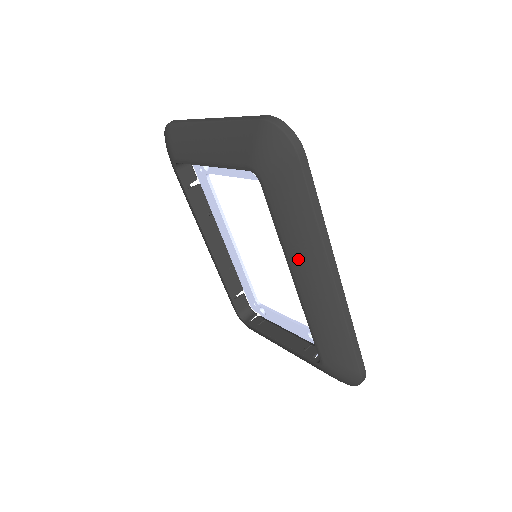
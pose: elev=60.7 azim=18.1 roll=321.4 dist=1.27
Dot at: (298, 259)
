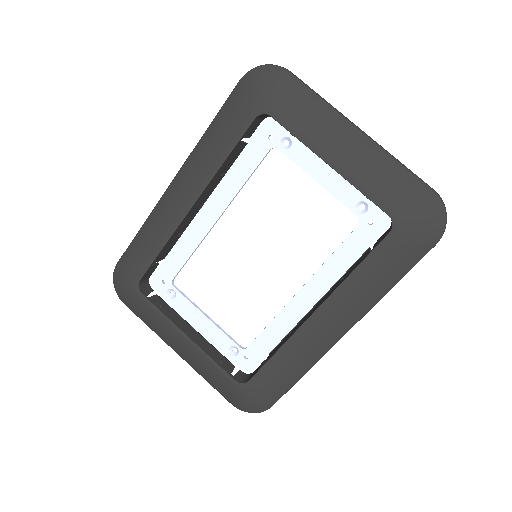
Dot at: (344, 303)
